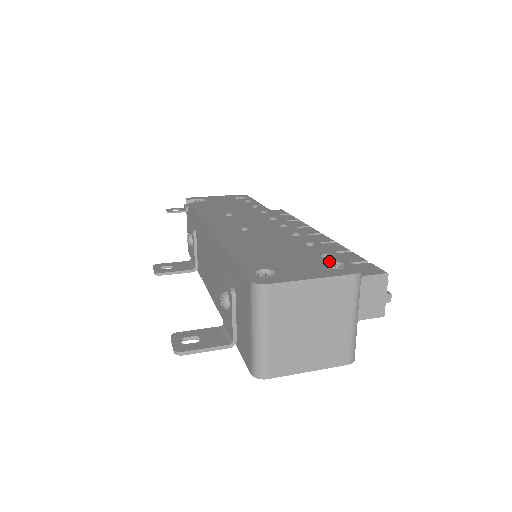
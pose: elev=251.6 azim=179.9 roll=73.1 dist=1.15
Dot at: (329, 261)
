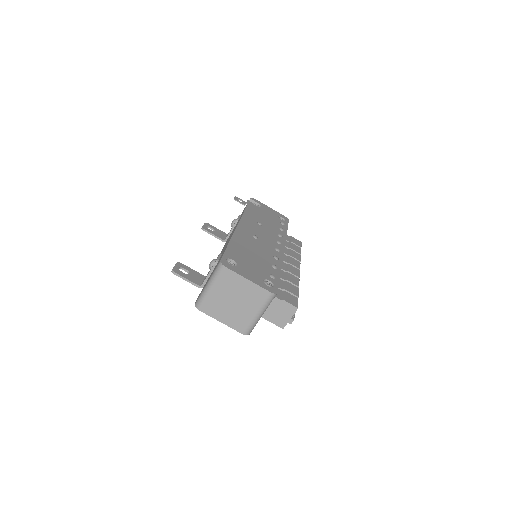
Dot at: (269, 280)
